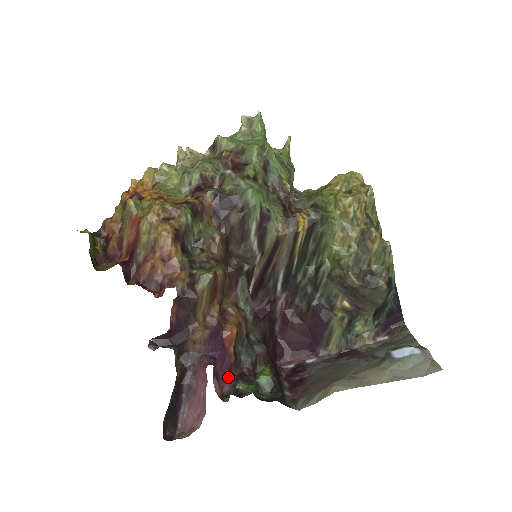
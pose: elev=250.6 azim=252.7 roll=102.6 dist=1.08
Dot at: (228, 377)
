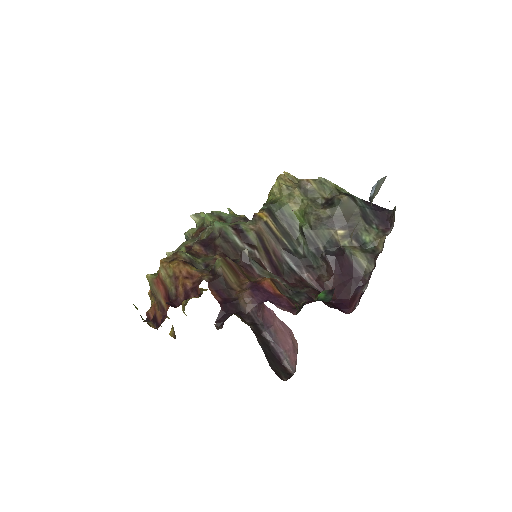
Dot at: (292, 309)
